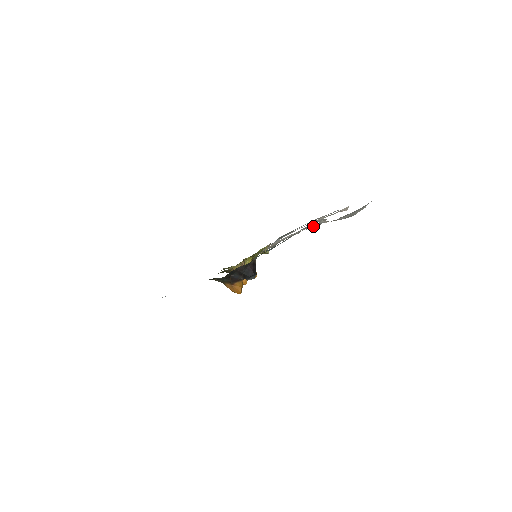
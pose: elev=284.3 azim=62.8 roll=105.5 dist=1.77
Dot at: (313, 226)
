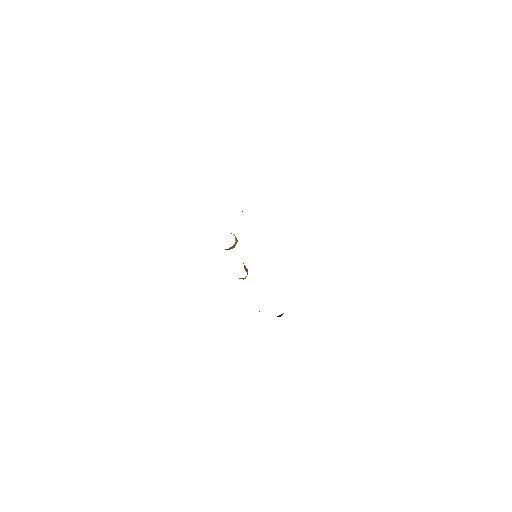
Dot at: occluded
